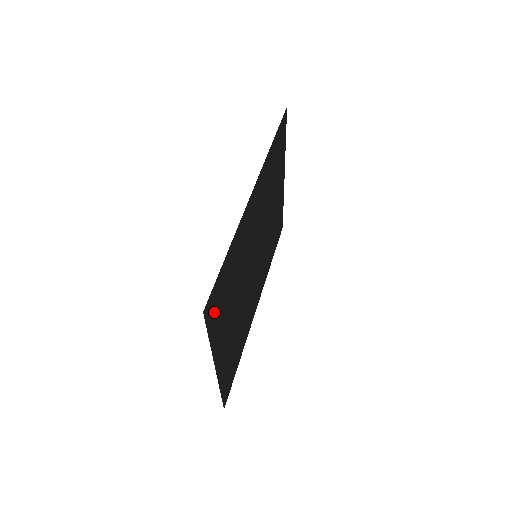
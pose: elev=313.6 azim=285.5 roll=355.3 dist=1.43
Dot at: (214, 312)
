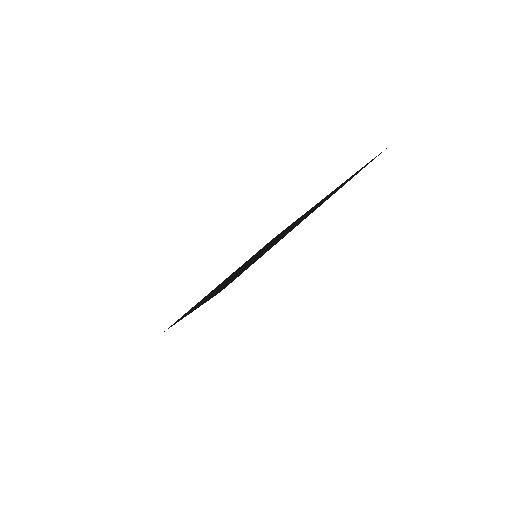
Dot at: occluded
